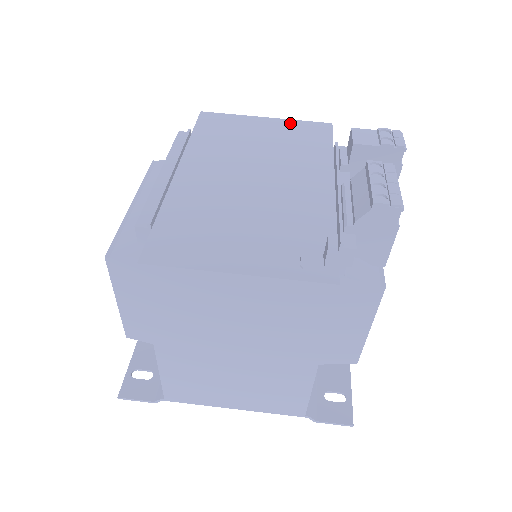
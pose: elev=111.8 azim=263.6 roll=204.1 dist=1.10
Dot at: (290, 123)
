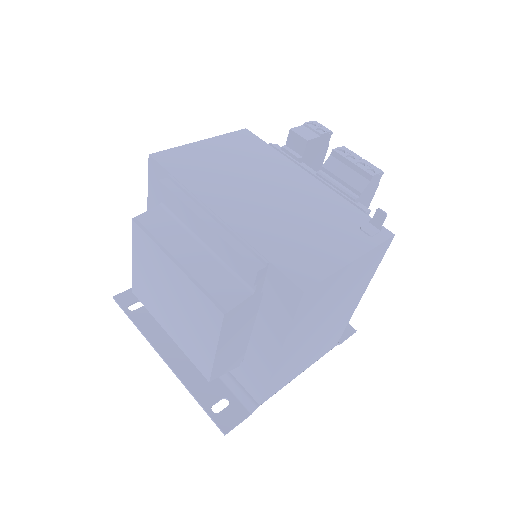
Dot at: (223, 139)
